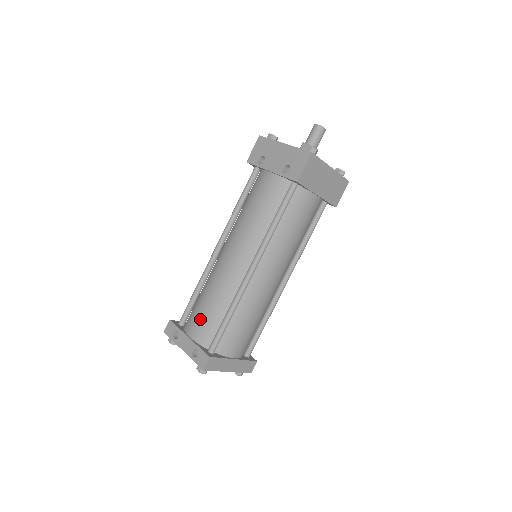
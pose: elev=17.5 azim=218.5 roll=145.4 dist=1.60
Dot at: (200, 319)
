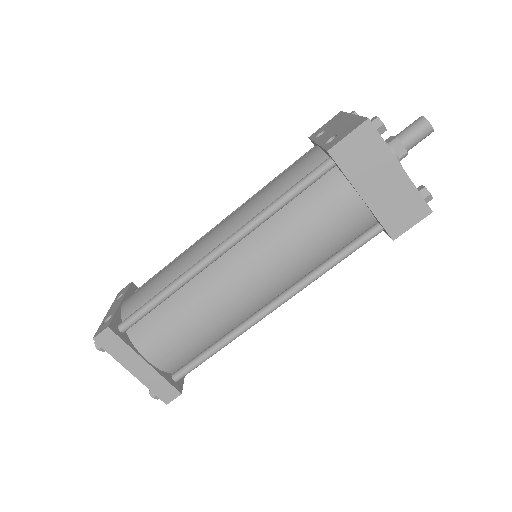
Dot at: (143, 287)
